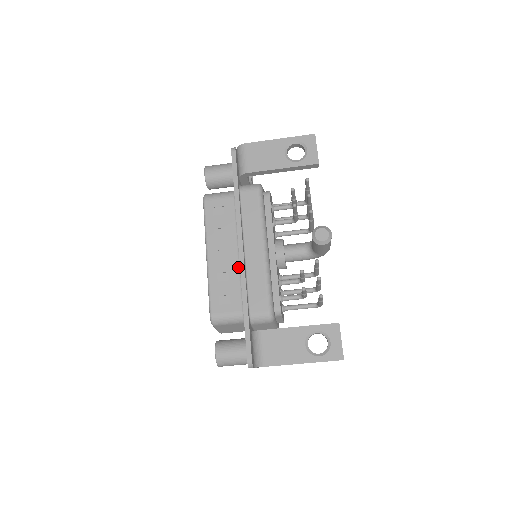
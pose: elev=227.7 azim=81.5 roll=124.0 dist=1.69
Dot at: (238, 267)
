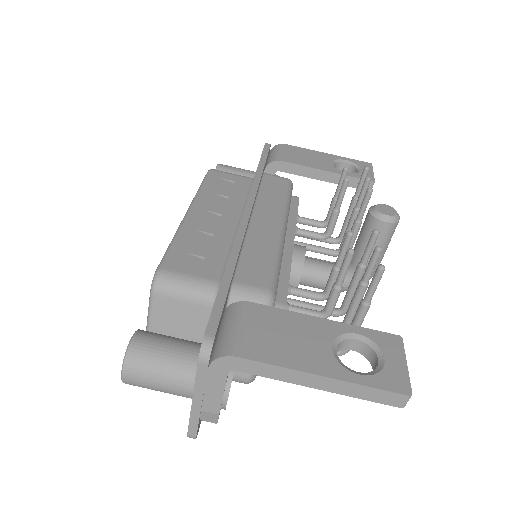
Dot at: (232, 234)
